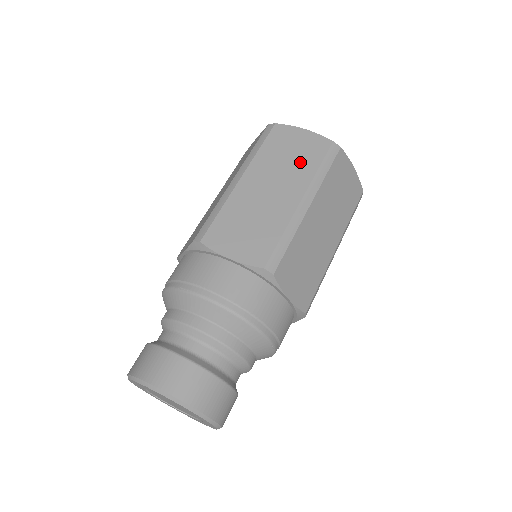
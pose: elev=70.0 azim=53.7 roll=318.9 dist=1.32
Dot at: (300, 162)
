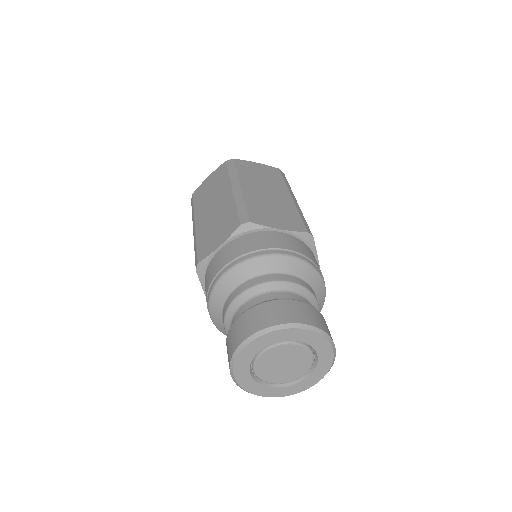
Dot at: (218, 184)
